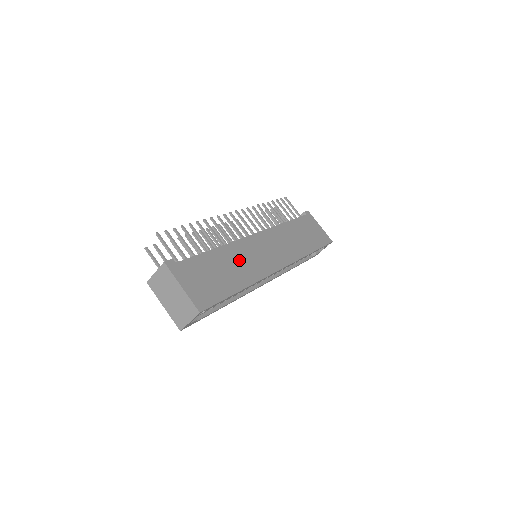
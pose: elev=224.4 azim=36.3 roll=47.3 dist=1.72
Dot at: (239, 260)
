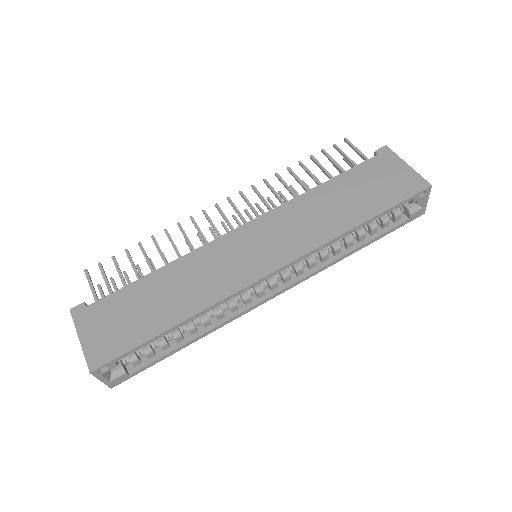
Dot at: (191, 278)
